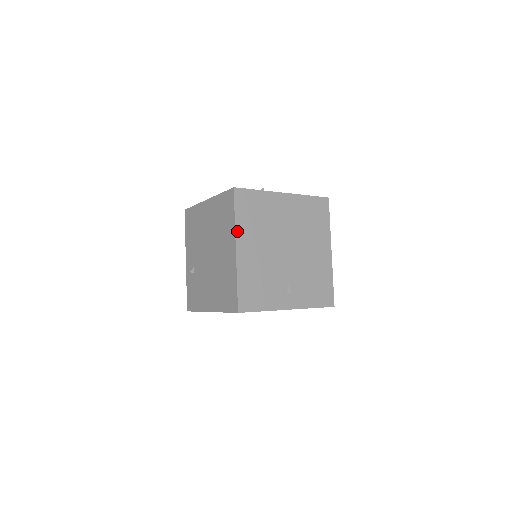
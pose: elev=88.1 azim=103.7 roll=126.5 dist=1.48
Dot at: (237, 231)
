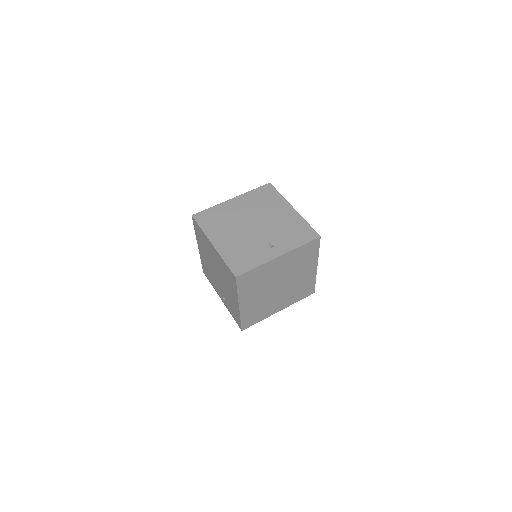
Dot at: (207, 235)
